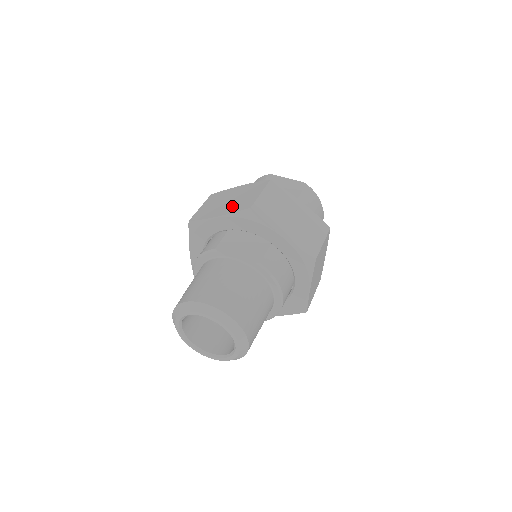
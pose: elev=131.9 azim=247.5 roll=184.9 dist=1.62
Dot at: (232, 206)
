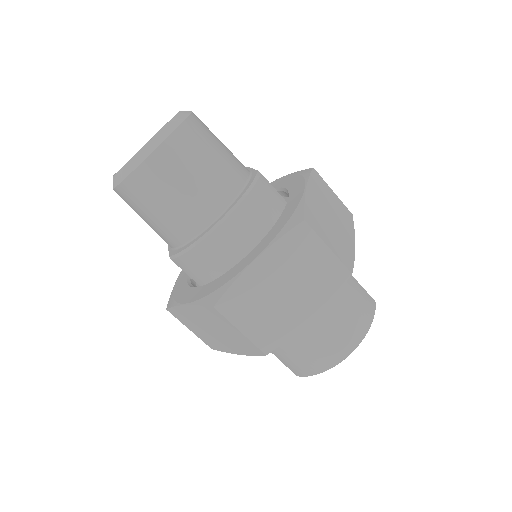
Dot at: occluded
